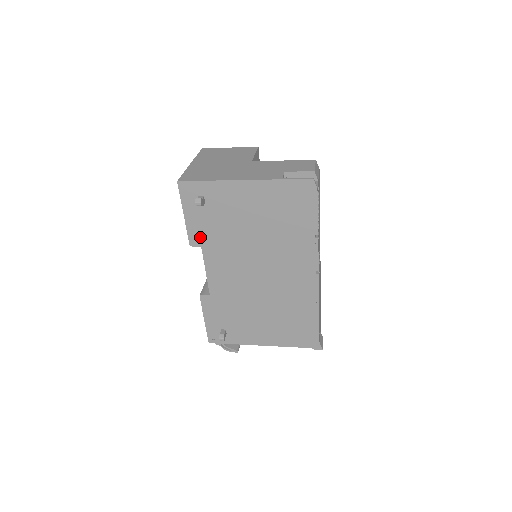
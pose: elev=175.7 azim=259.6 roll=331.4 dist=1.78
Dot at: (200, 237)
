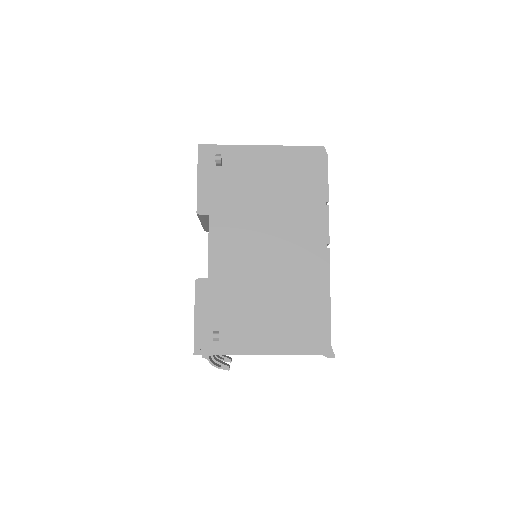
Dot at: (210, 204)
